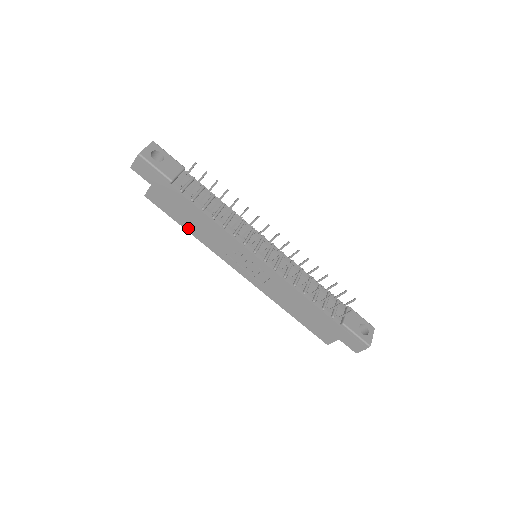
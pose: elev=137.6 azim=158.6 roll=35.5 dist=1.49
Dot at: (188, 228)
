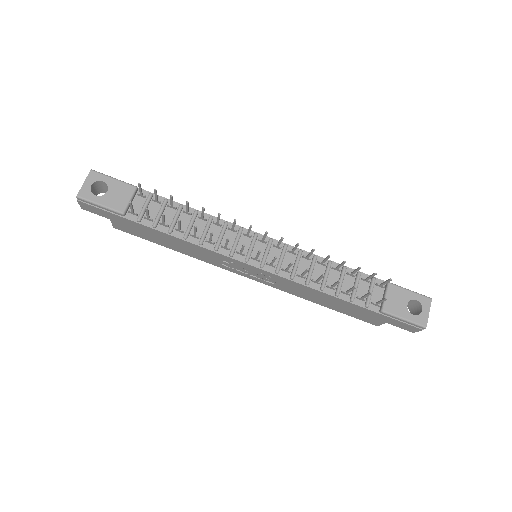
Dot at: (171, 248)
